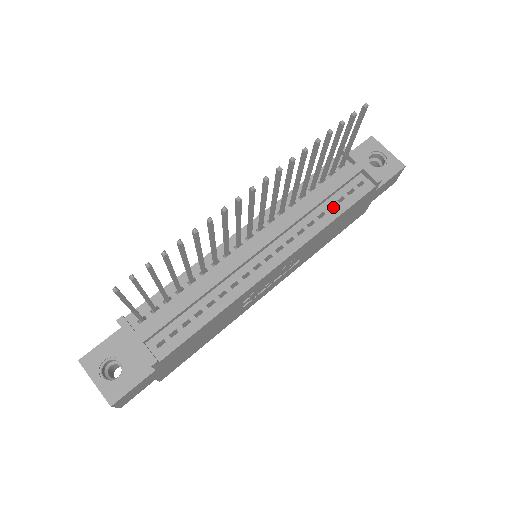
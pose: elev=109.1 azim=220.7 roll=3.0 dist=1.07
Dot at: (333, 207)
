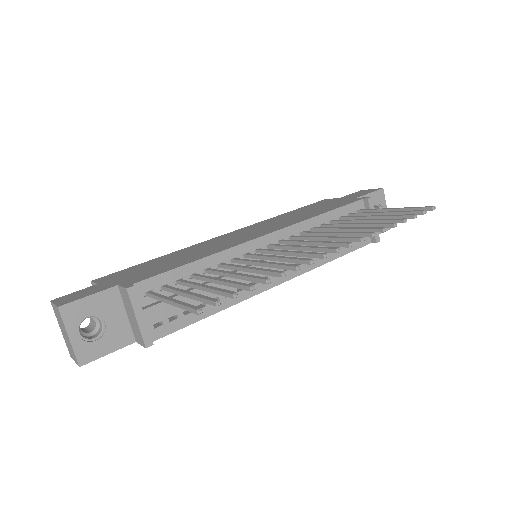
Dot at: occluded
